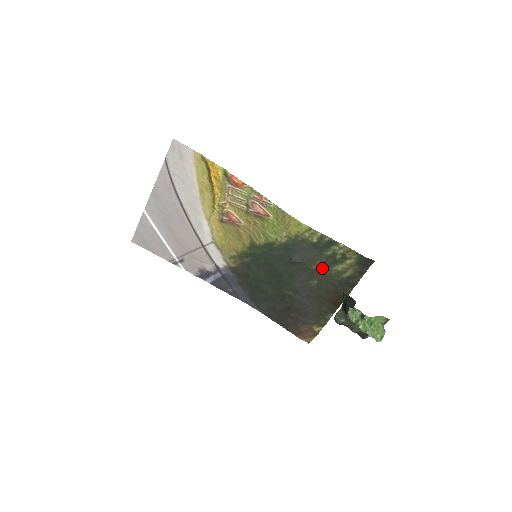
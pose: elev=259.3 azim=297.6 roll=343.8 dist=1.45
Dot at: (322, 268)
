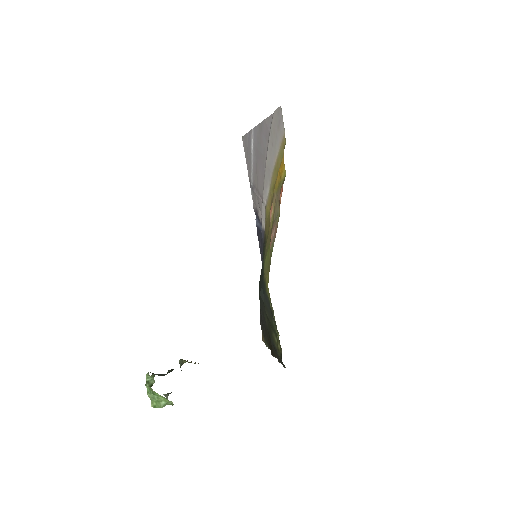
Dot at: (270, 323)
